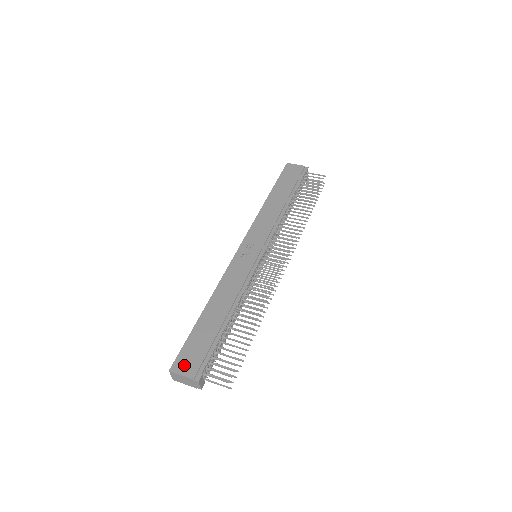
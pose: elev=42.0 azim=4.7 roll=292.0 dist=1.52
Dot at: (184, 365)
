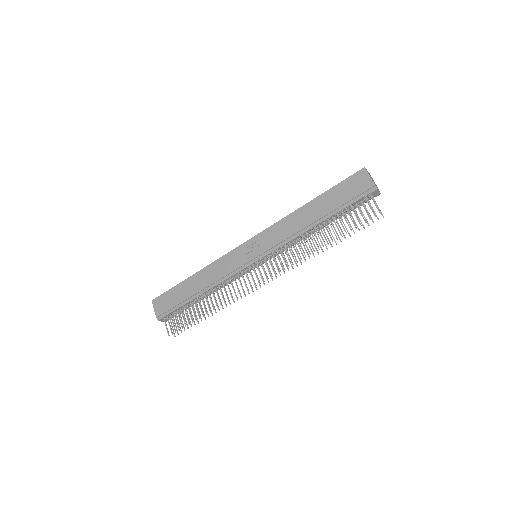
Dot at: (159, 304)
